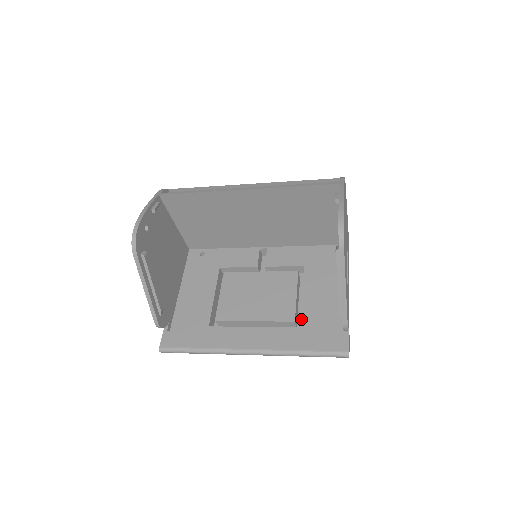
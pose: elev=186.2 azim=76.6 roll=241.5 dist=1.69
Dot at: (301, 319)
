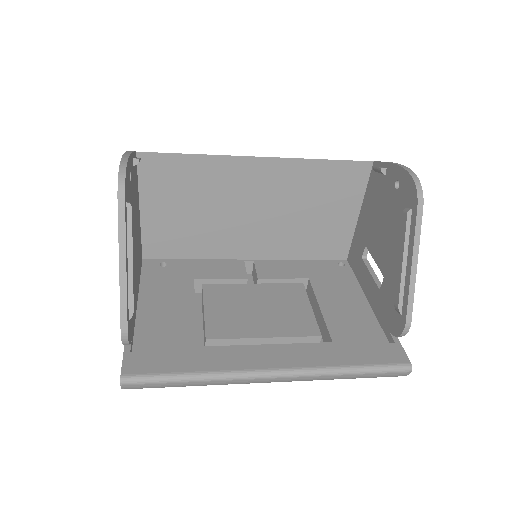
Dot at: (329, 333)
